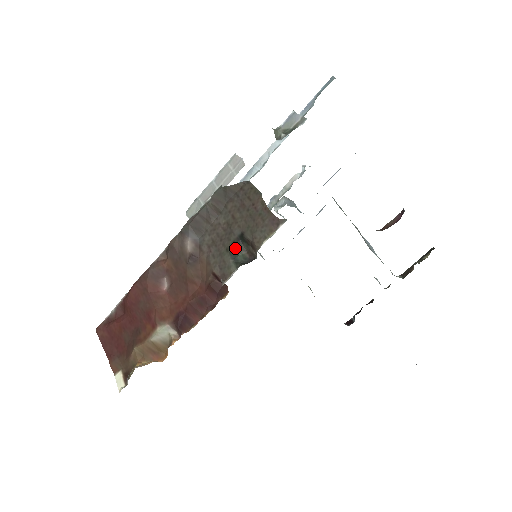
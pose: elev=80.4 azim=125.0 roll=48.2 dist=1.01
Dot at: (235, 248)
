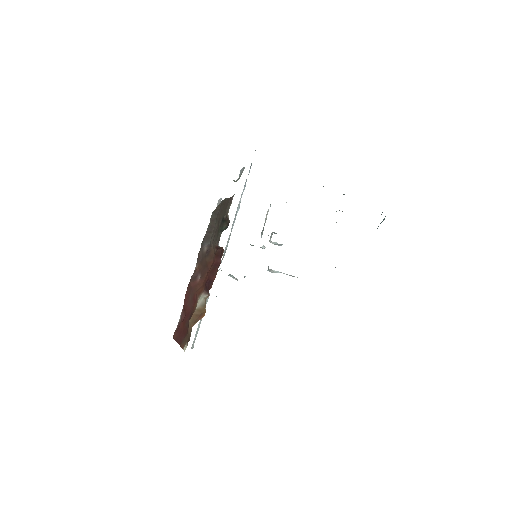
Dot at: (221, 227)
